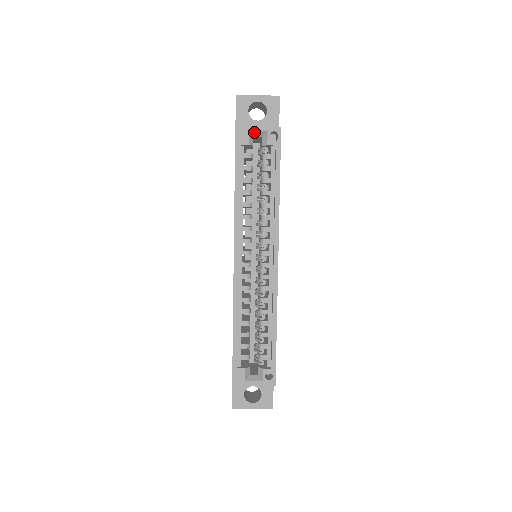
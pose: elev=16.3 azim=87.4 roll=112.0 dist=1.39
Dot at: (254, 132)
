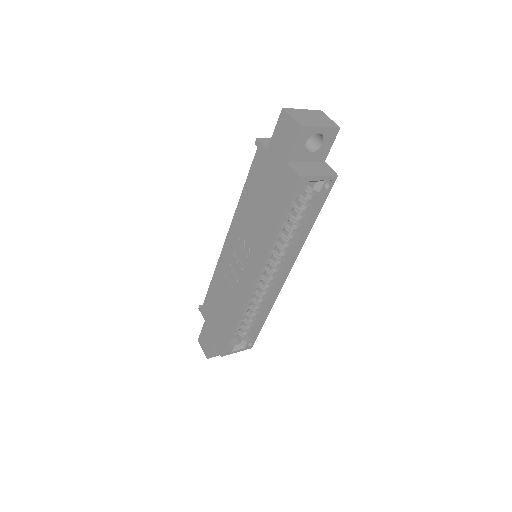
Dot at: (313, 181)
